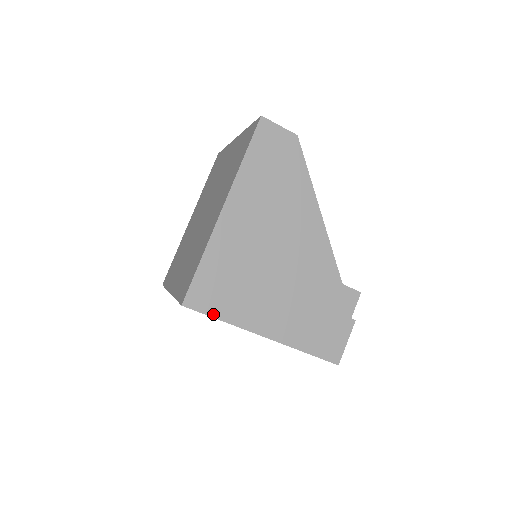
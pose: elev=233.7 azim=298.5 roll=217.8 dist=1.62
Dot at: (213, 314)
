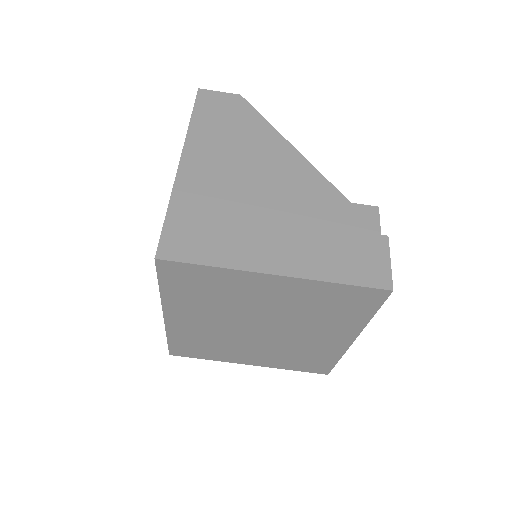
Dot at: (198, 261)
